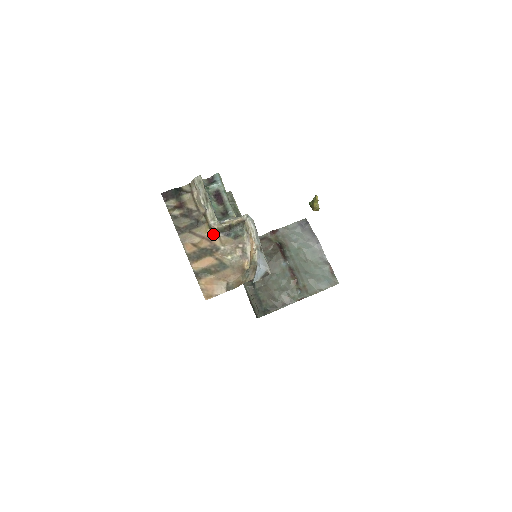
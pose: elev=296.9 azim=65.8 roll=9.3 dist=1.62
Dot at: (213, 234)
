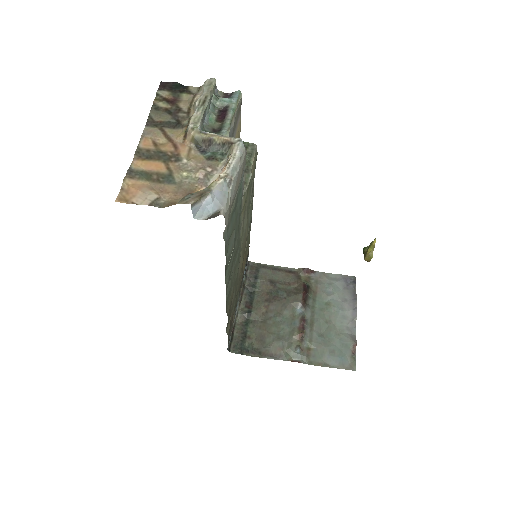
Dot at: (185, 142)
